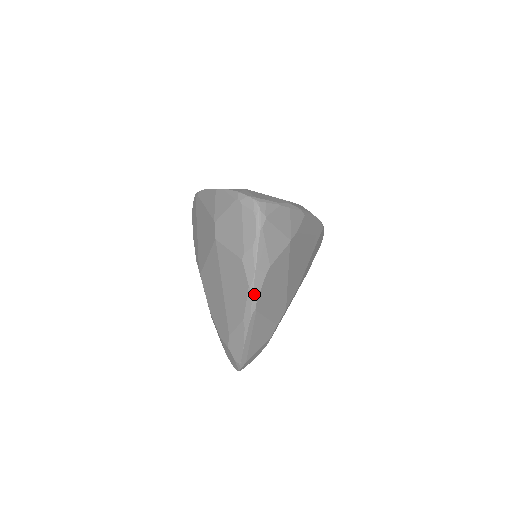
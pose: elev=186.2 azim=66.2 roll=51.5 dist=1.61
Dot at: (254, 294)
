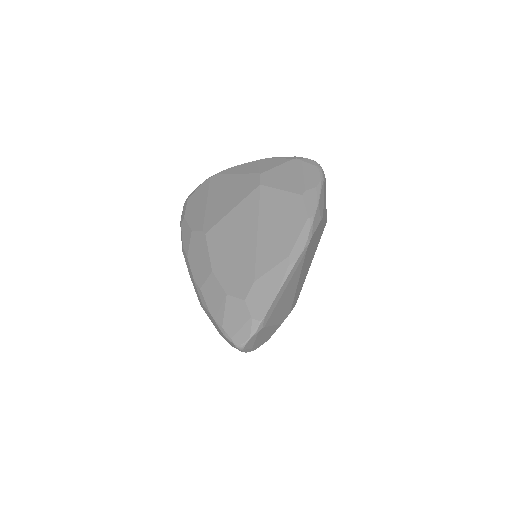
Dot at: (312, 228)
